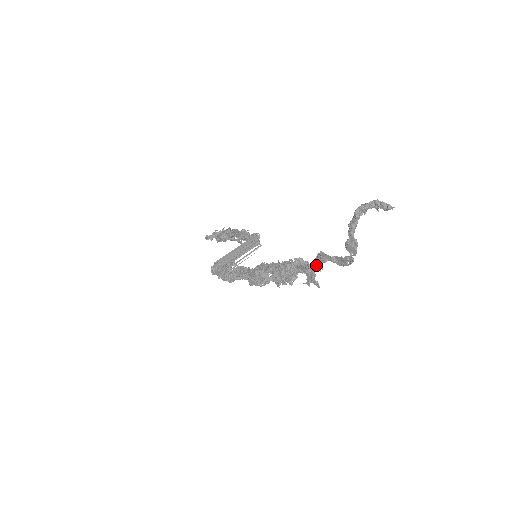
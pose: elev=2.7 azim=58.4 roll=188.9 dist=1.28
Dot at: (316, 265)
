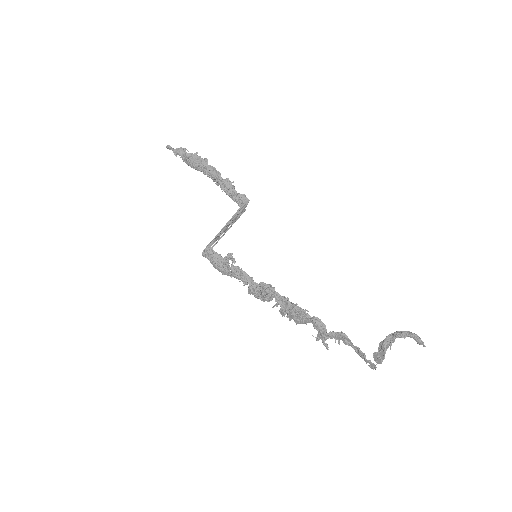
Dot at: (334, 337)
